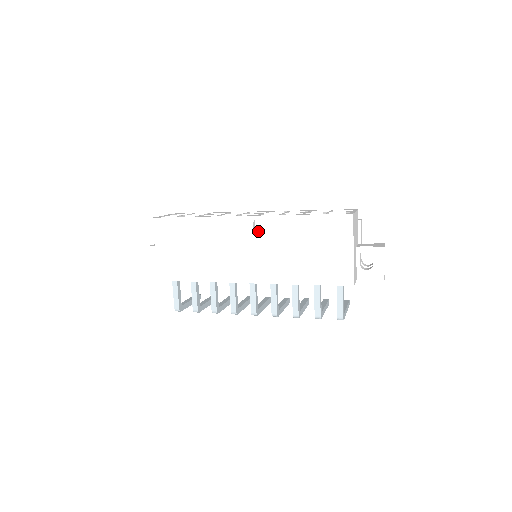
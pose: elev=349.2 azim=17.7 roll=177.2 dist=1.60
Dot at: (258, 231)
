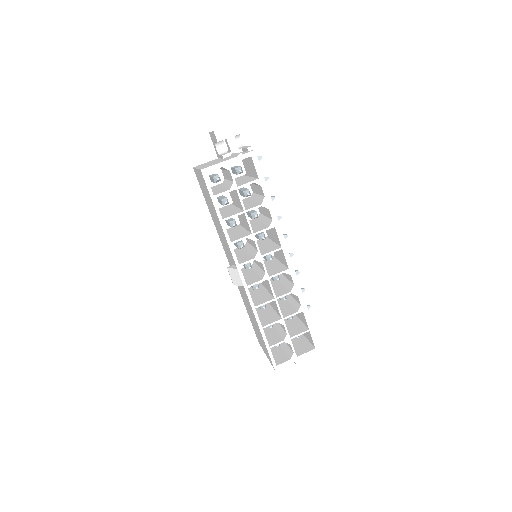
Dot at: occluded
